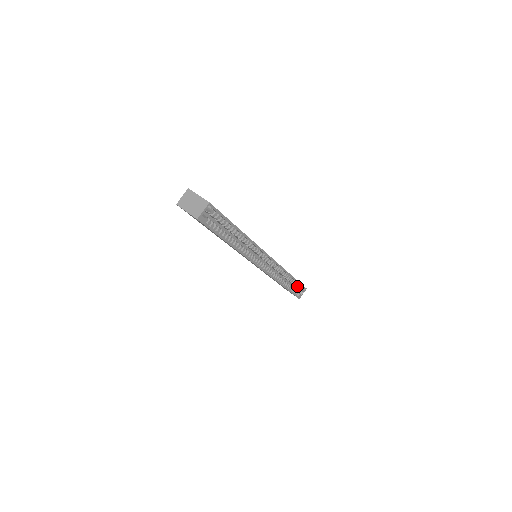
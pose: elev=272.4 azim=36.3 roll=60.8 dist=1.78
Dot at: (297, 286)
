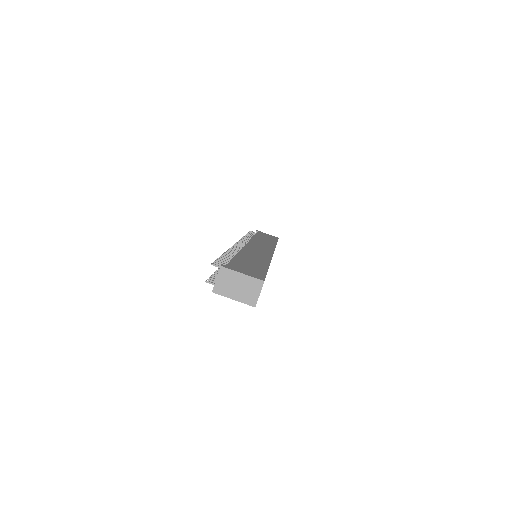
Dot at: occluded
